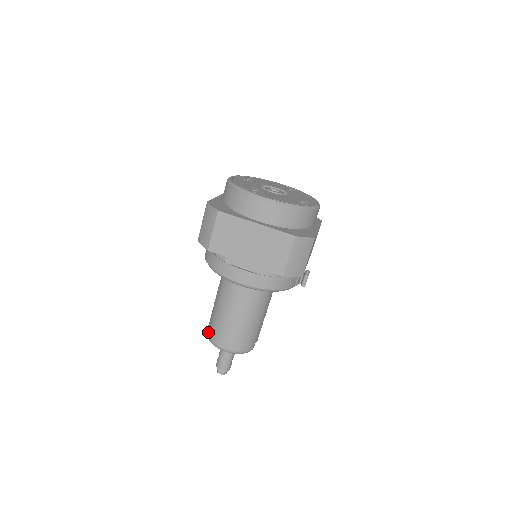
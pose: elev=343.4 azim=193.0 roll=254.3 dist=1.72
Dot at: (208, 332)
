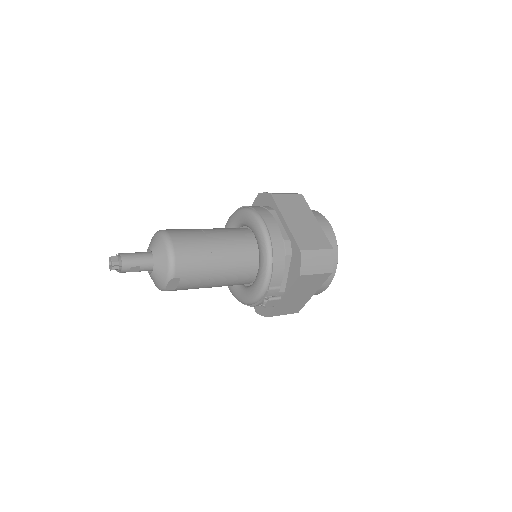
Dot at: occluded
